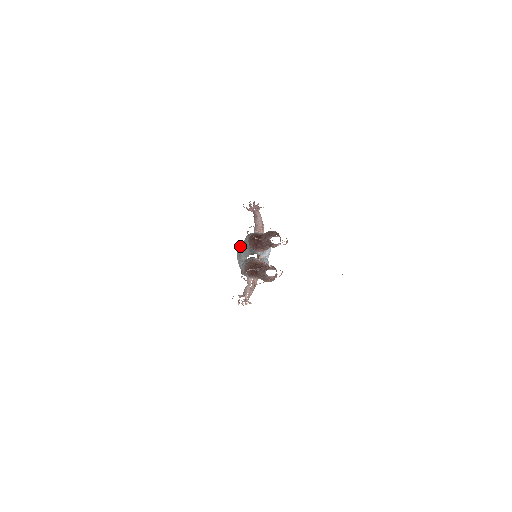
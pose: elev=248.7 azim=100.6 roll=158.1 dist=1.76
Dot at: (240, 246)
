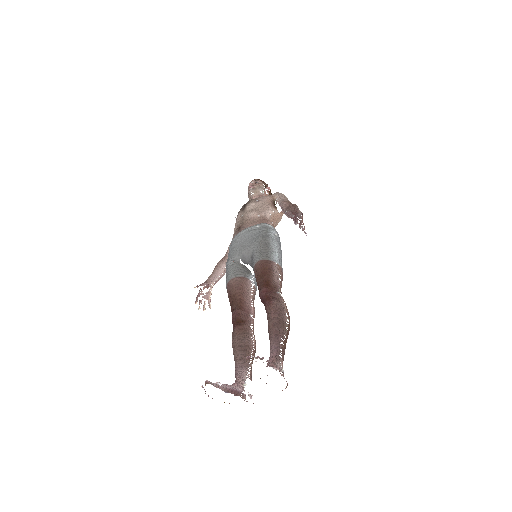
Dot at: (248, 230)
